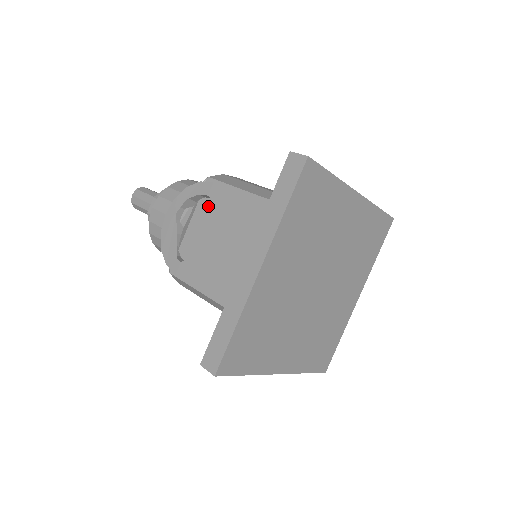
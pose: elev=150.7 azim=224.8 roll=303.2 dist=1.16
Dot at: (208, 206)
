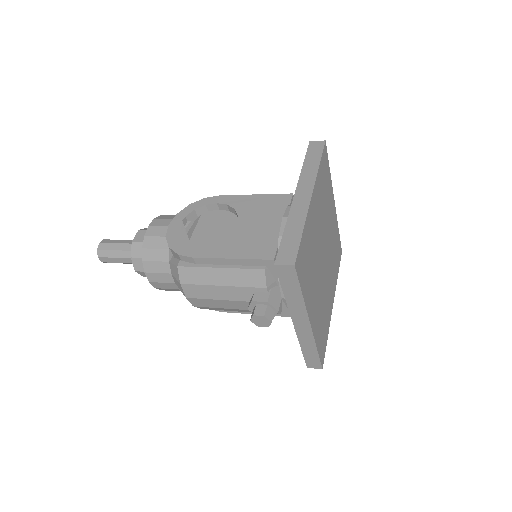
Dot at: (213, 215)
